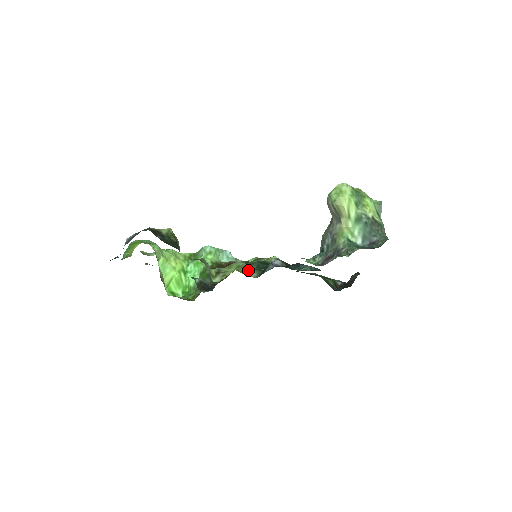
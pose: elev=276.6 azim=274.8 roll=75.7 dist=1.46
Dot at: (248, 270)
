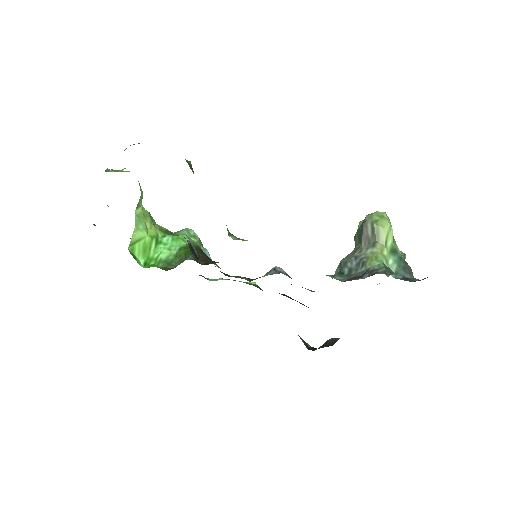
Dot at: occluded
